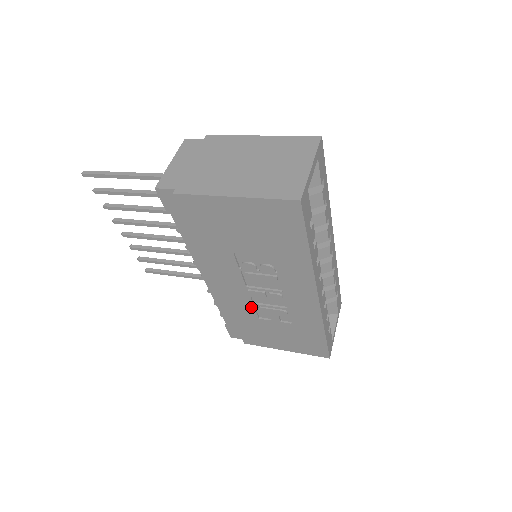
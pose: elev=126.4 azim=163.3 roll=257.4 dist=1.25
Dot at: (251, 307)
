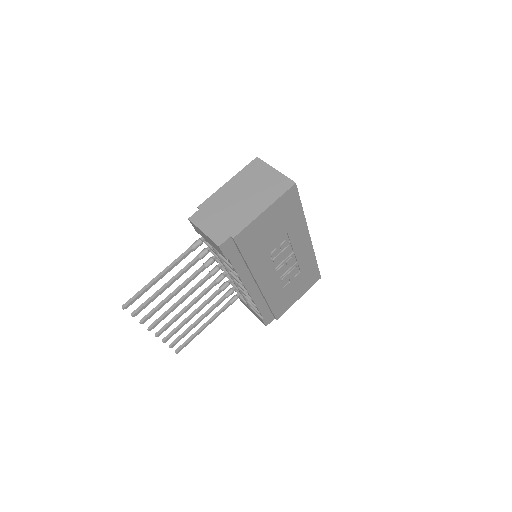
Dot at: (278, 283)
